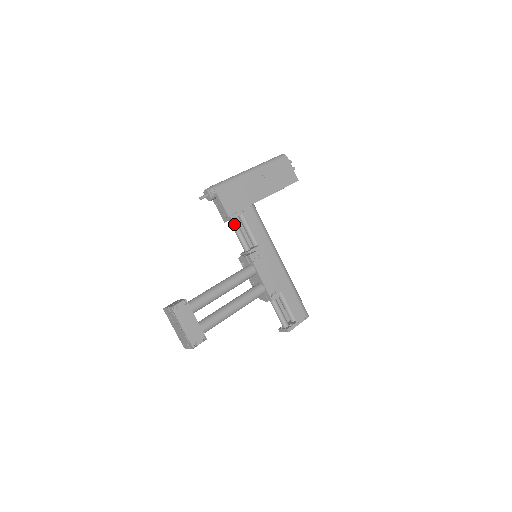
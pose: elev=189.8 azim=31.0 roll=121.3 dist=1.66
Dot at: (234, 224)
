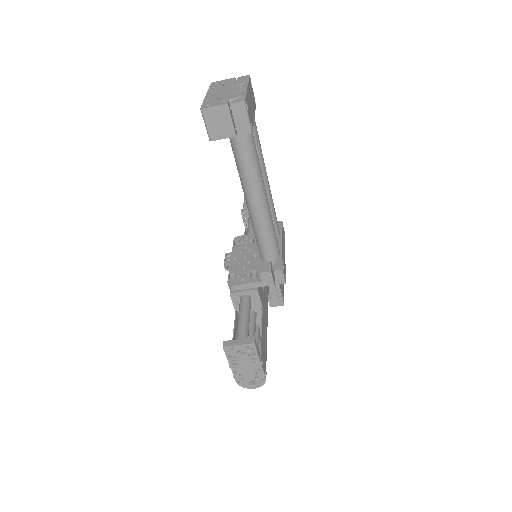
Dot at: occluded
